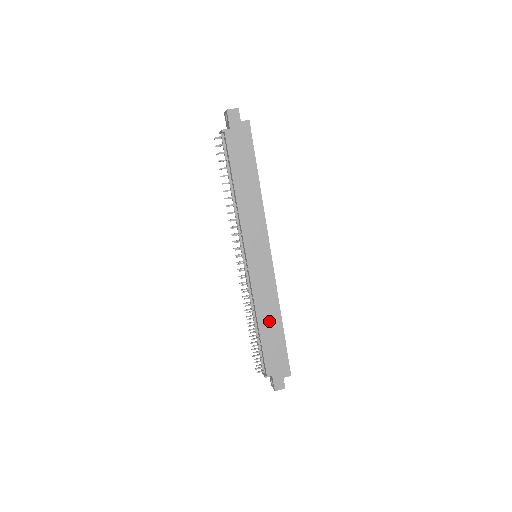
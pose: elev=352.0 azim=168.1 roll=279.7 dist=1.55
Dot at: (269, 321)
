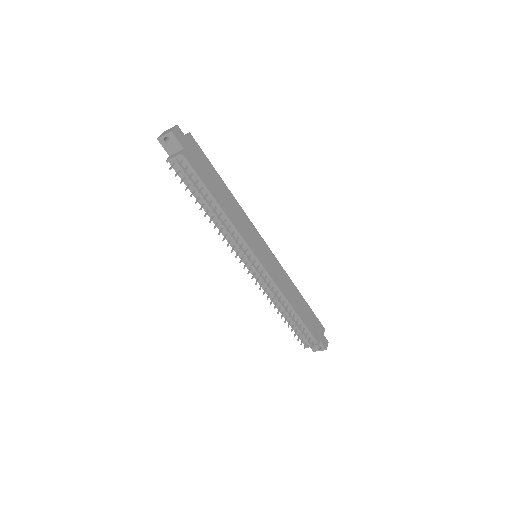
Dot at: (296, 300)
